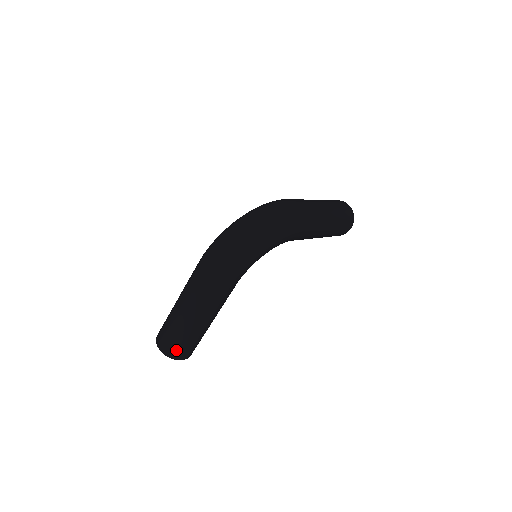
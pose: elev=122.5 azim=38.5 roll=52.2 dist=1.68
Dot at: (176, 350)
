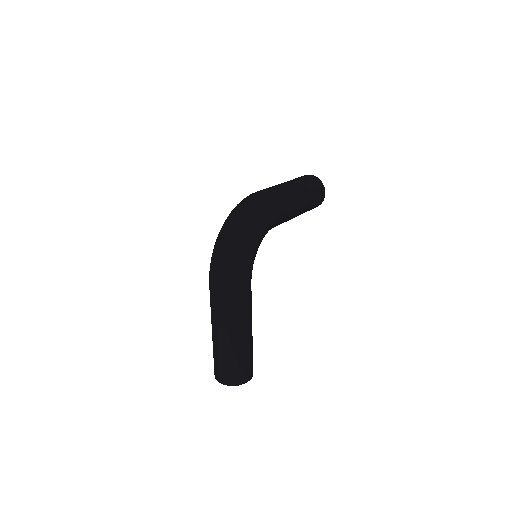
Dot at: (236, 375)
